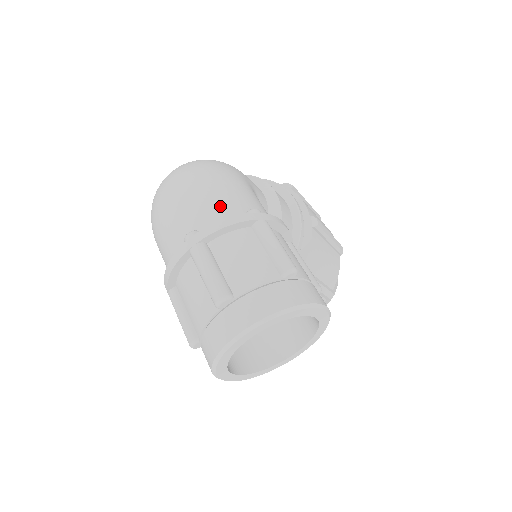
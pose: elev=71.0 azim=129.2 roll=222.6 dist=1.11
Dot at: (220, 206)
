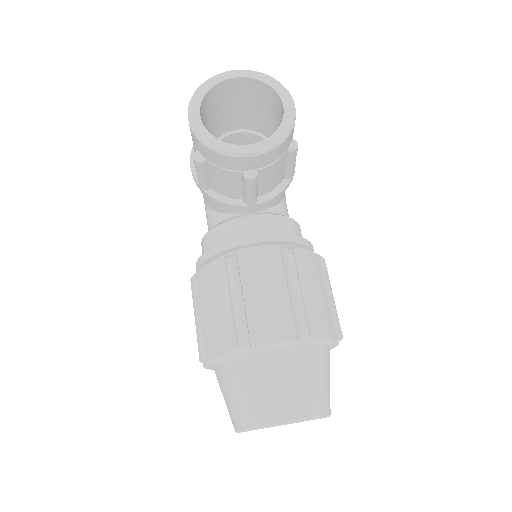
Dot at: occluded
